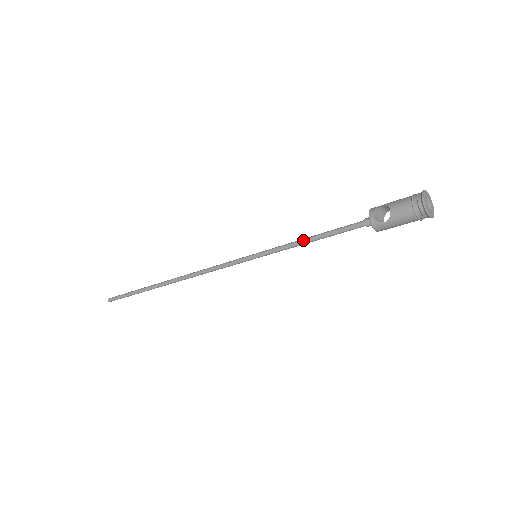
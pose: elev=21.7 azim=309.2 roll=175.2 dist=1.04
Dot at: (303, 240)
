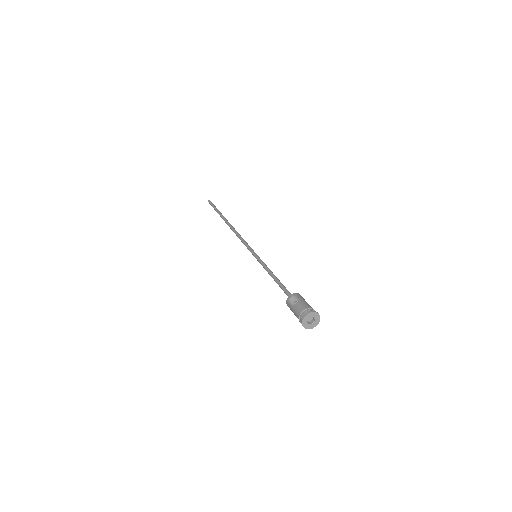
Dot at: (271, 273)
